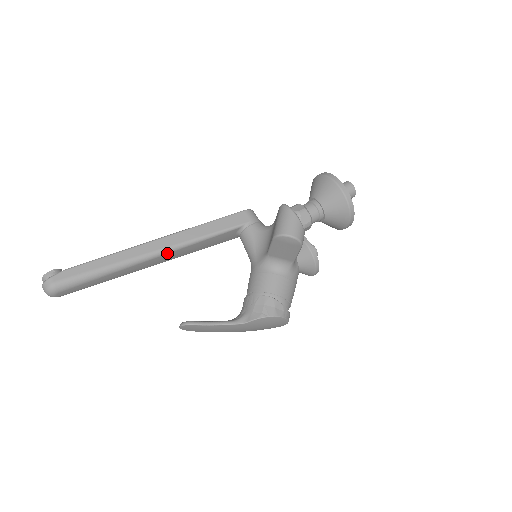
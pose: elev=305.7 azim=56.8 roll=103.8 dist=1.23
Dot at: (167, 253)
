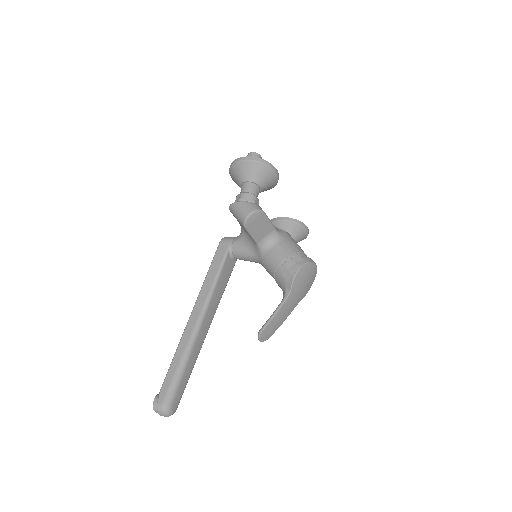
Dot at: (205, 313)
